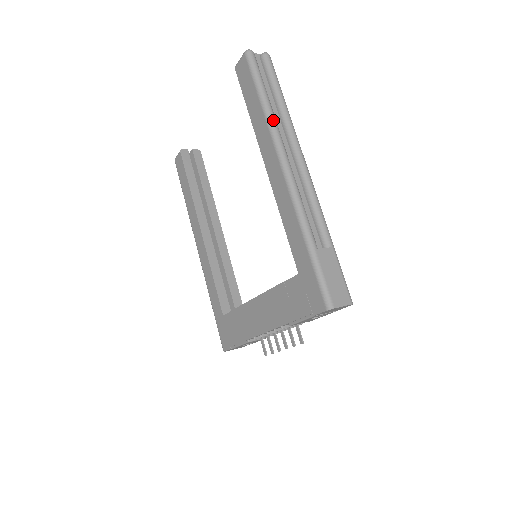
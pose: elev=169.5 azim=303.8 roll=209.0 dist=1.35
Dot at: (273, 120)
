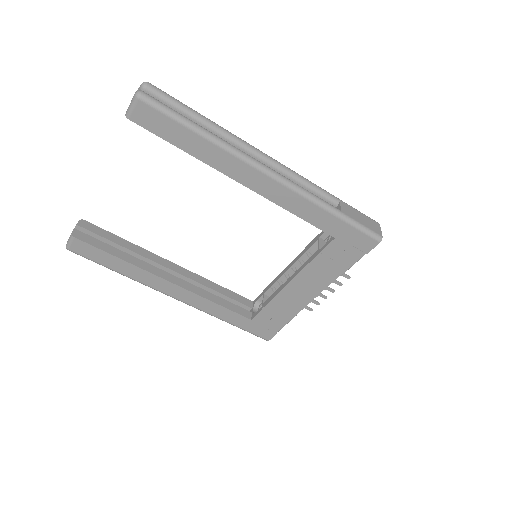
Dot at: (225, 142)
